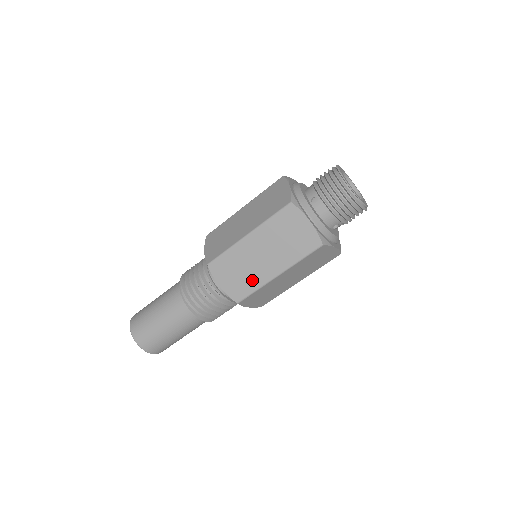
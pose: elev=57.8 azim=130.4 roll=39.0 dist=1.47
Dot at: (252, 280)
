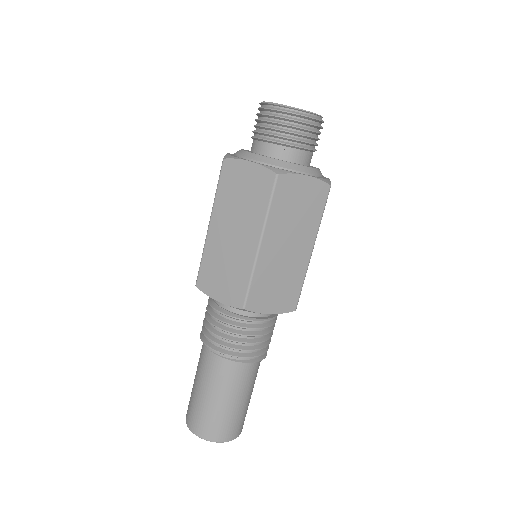
Dot at: (294, 278)
